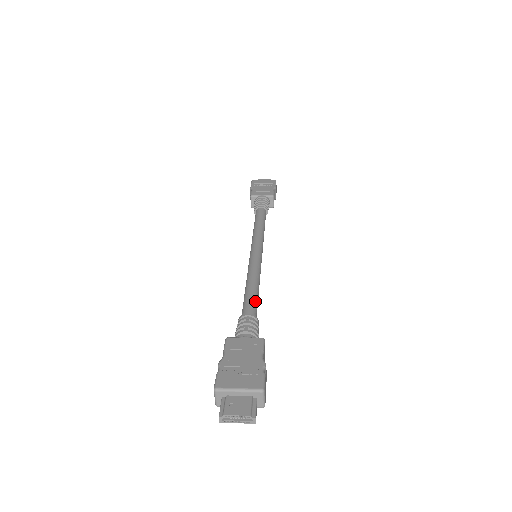
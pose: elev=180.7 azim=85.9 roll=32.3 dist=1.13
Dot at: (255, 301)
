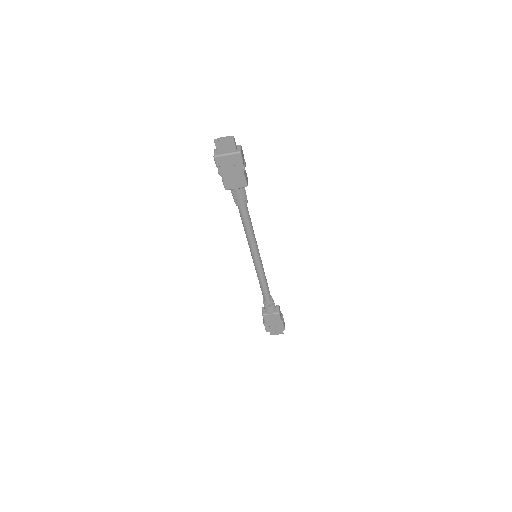
Dot at: (248, 212)
